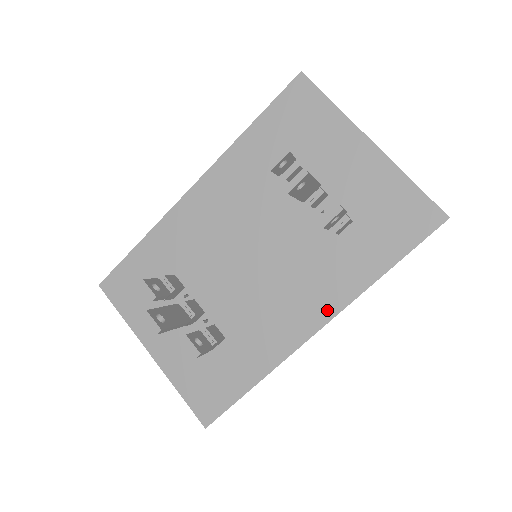
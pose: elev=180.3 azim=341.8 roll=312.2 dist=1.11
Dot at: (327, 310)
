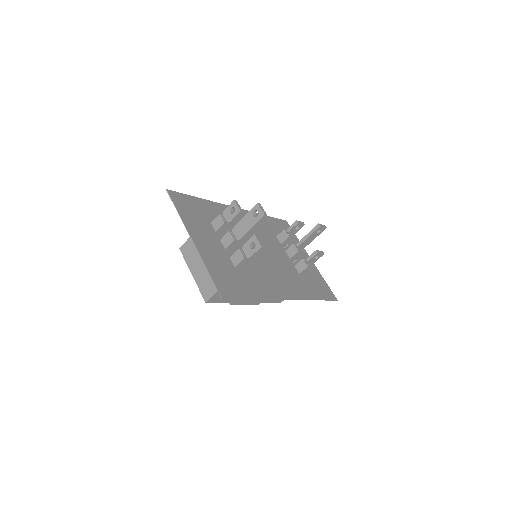
Dot at: (295, 295)
